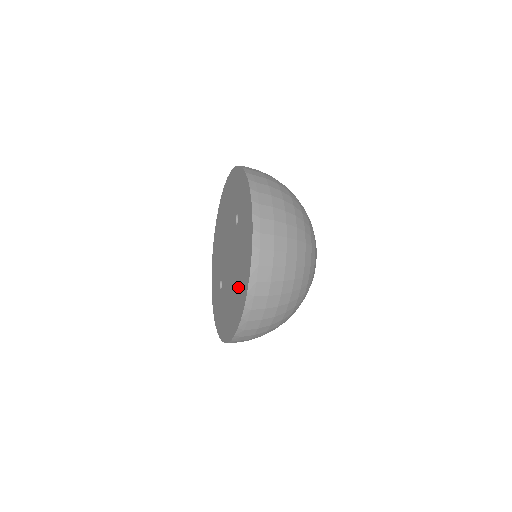
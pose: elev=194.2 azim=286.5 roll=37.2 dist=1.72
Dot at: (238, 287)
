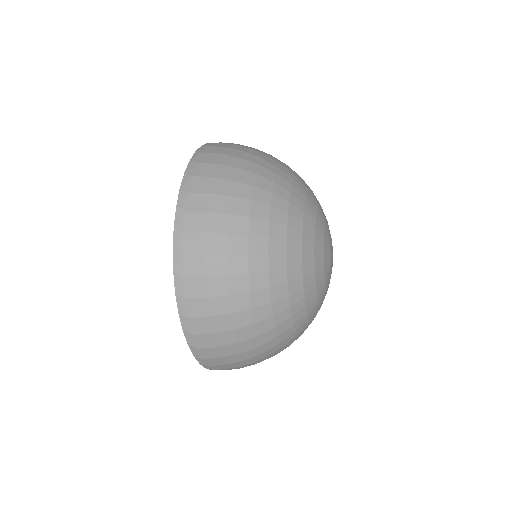
Dot at: occluded
